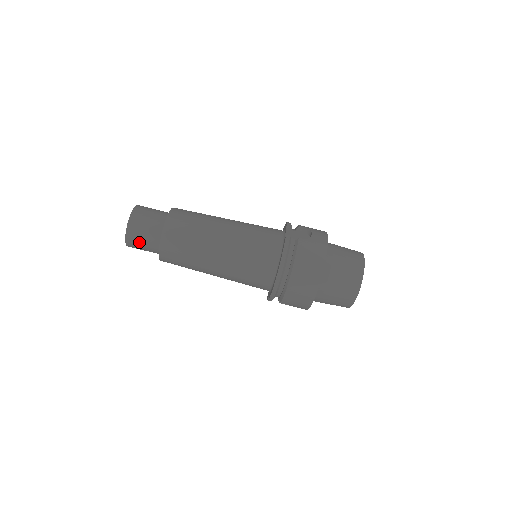
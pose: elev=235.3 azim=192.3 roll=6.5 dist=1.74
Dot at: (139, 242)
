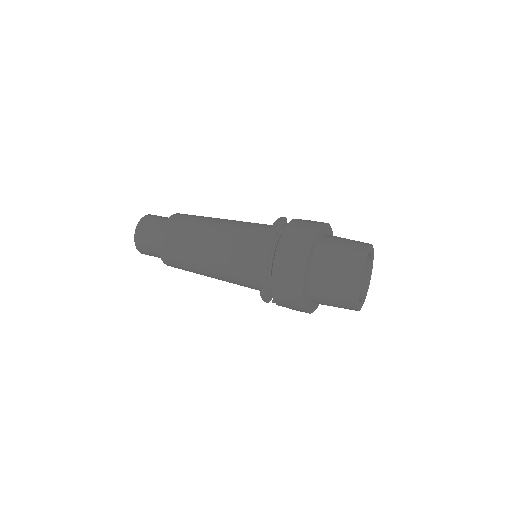
Dot at: (145, 236)
